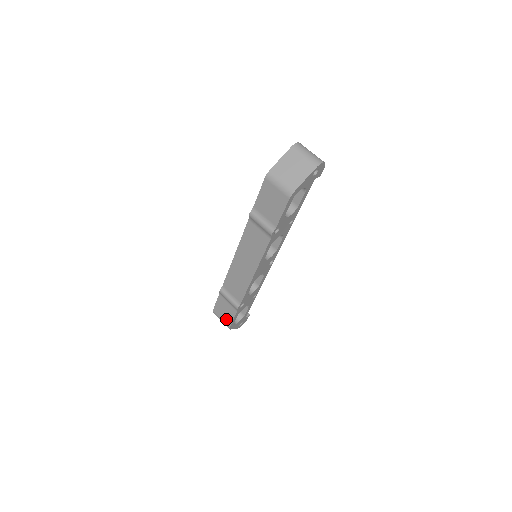
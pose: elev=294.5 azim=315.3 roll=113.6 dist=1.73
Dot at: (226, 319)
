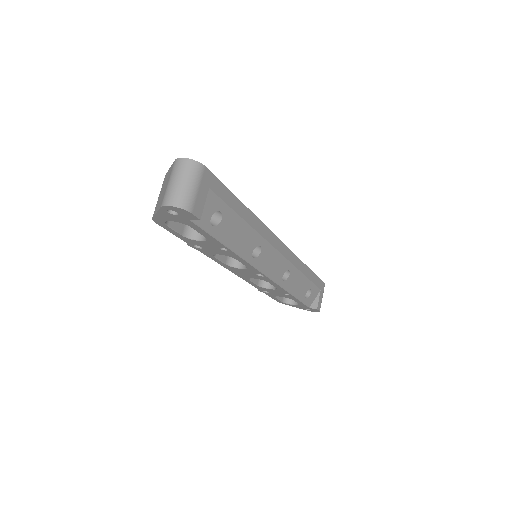
Dot at: occluded
